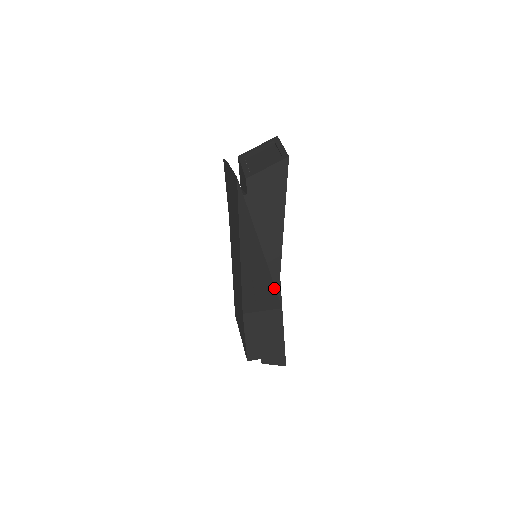
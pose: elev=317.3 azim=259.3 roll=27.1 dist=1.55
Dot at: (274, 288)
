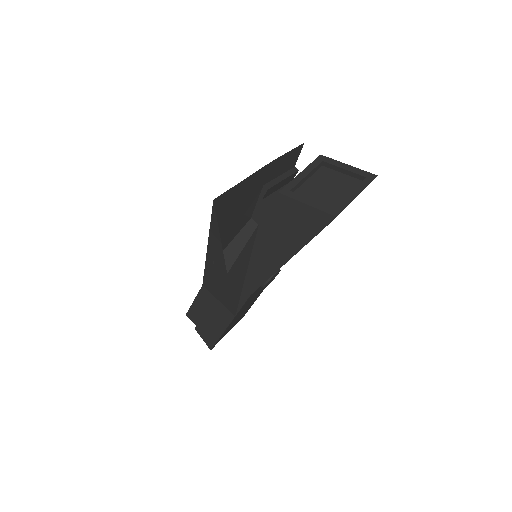
Dot at: (232, 299)
